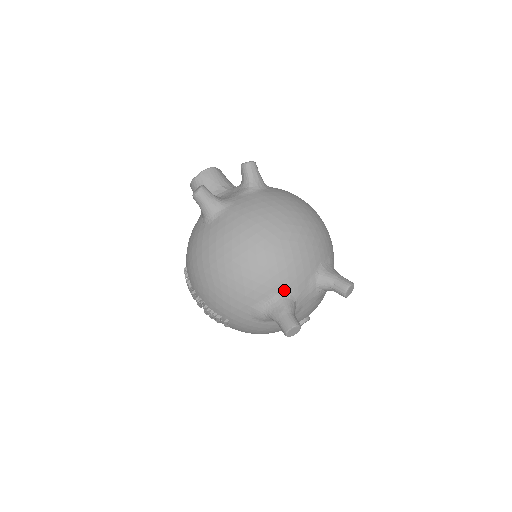
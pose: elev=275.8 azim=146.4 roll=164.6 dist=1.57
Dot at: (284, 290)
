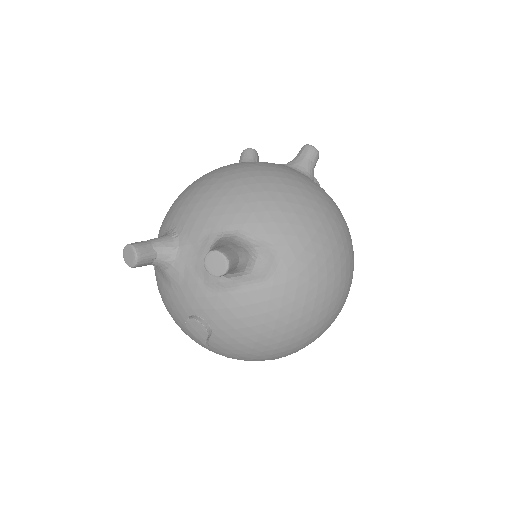
Dot at: (179, 227)
